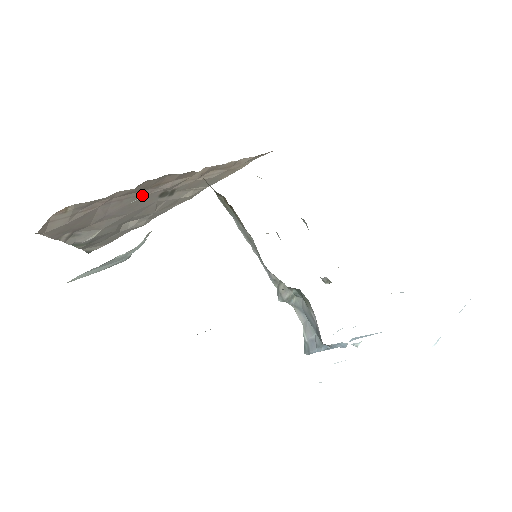
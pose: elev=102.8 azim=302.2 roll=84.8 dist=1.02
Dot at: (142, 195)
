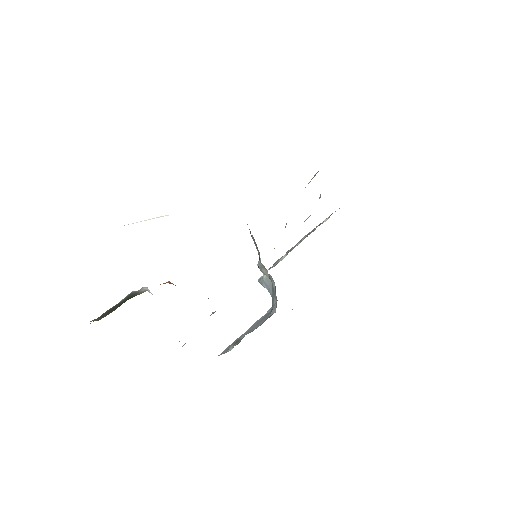
Dot at: occluded
